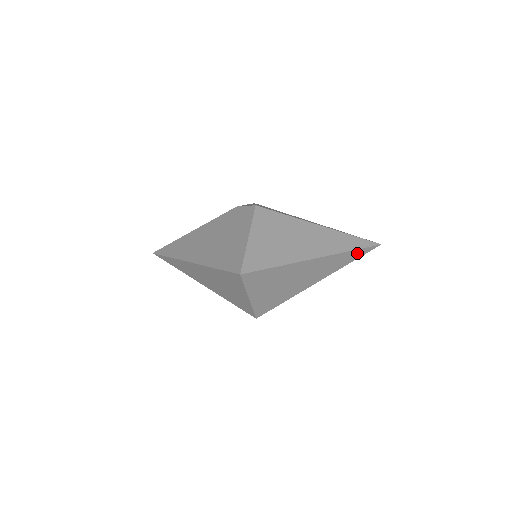
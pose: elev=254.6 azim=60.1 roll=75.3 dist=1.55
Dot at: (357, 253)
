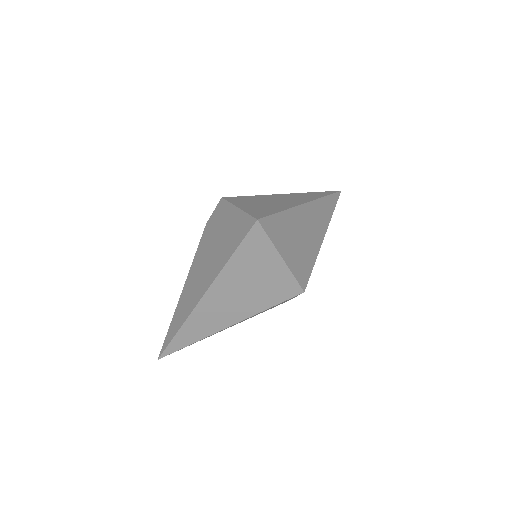
Dot at: (331, 200)
